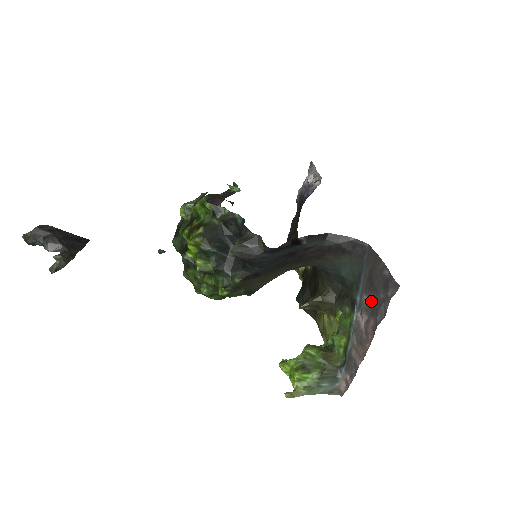
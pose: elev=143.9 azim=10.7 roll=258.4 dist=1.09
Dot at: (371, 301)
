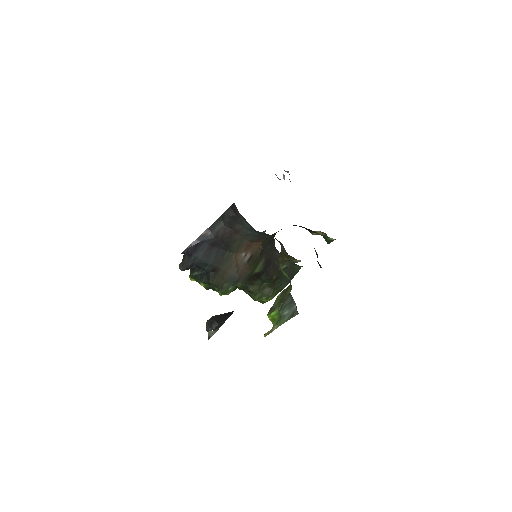
Dot at: occluded
